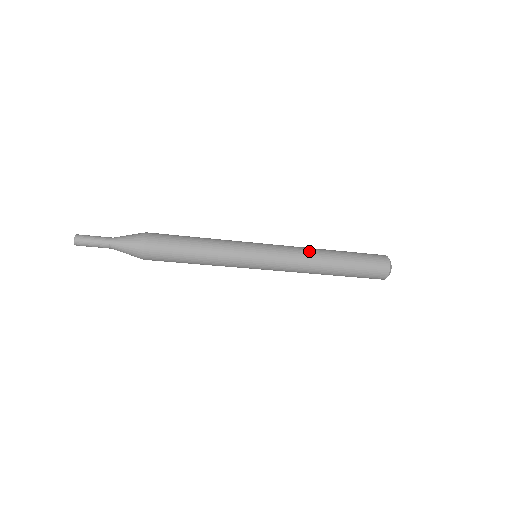
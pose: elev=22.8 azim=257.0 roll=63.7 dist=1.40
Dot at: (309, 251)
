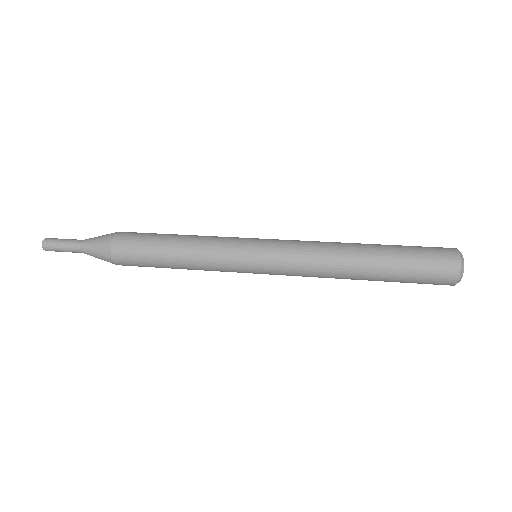
Dot at: (326, 271)
